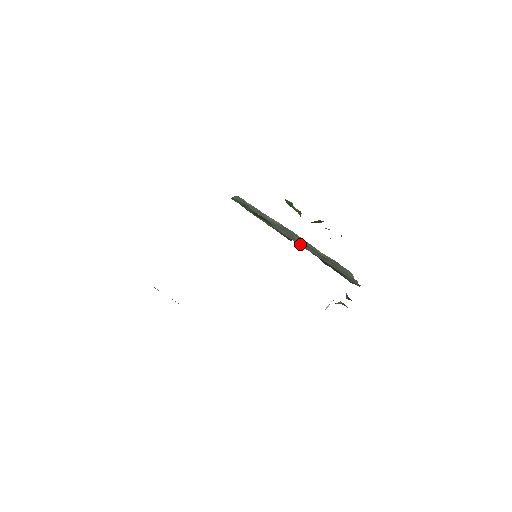
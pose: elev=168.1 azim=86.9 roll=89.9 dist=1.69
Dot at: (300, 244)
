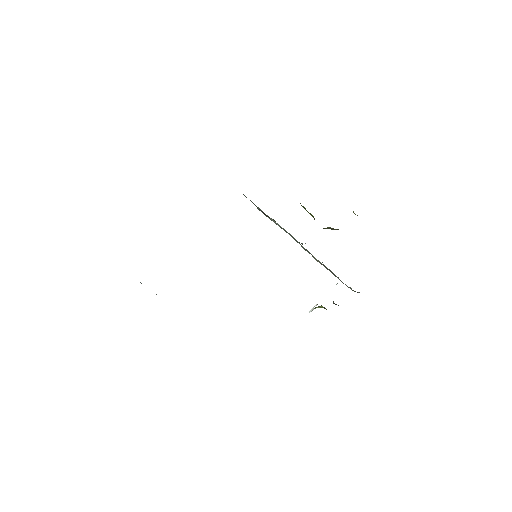
Dot at: occluded
